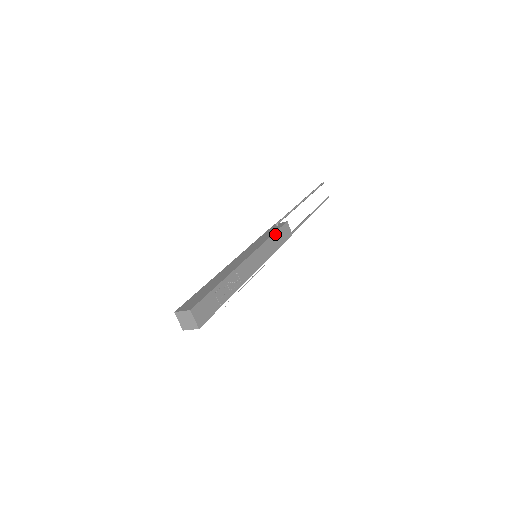
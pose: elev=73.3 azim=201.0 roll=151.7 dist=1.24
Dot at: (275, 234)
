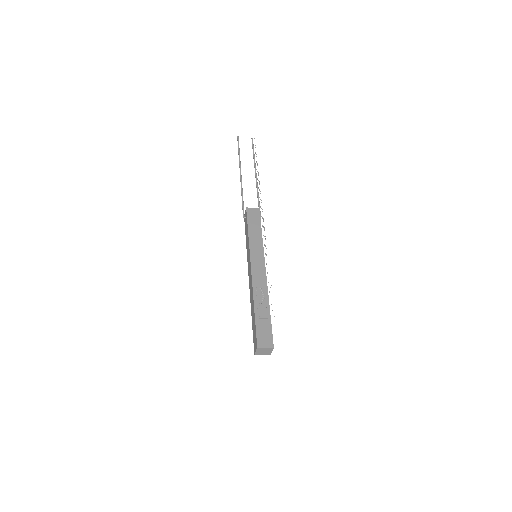
Dot at: (249, 228)
